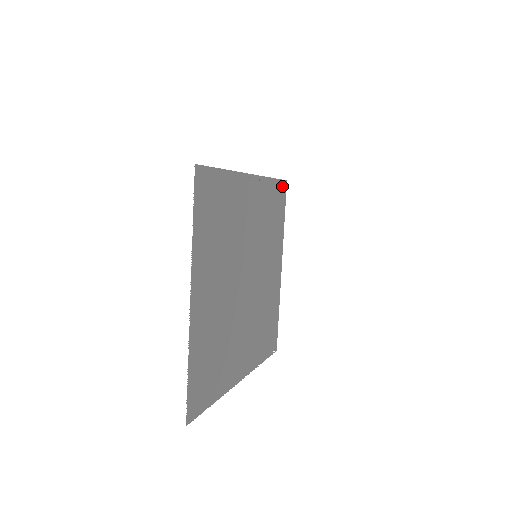
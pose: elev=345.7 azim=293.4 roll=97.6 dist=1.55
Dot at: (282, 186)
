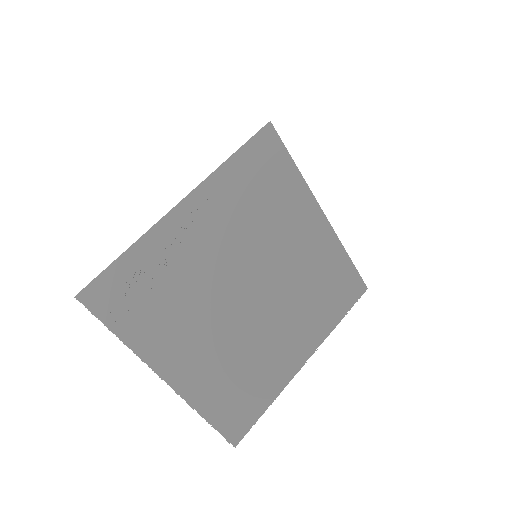
Dot at: (263, 138)
